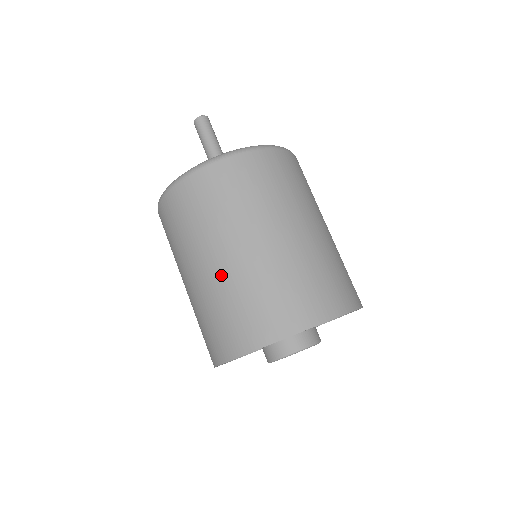
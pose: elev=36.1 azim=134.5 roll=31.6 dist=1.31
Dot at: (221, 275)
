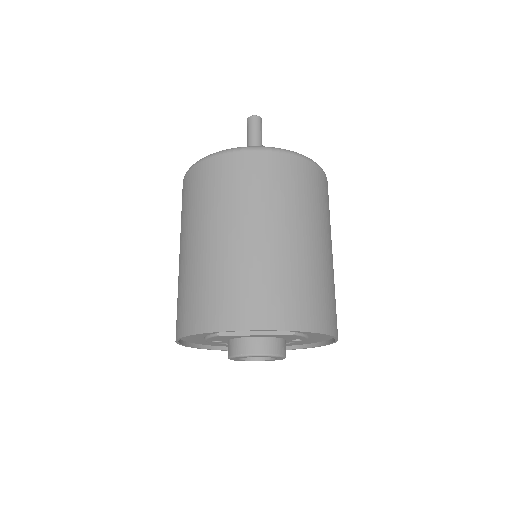
Dot at: (226, 250)
